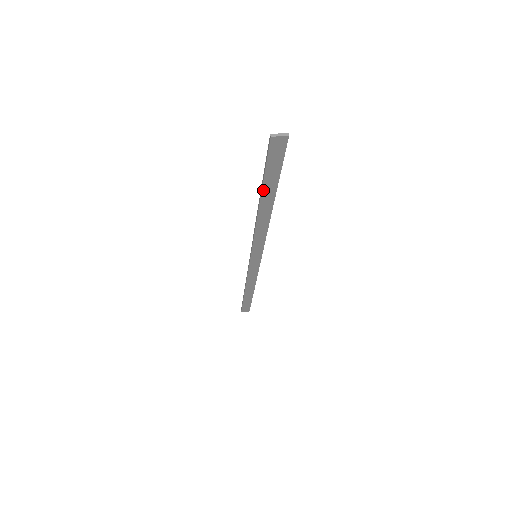
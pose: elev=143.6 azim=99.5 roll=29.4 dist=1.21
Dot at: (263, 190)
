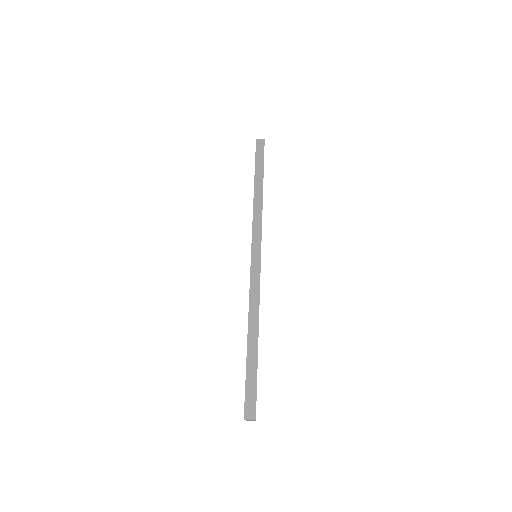
Dot at: (248, 359)
